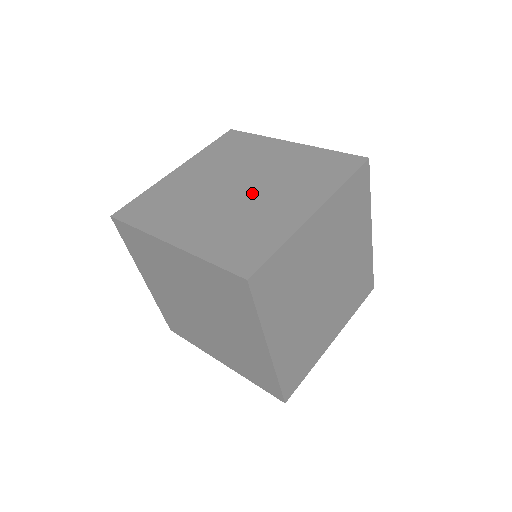
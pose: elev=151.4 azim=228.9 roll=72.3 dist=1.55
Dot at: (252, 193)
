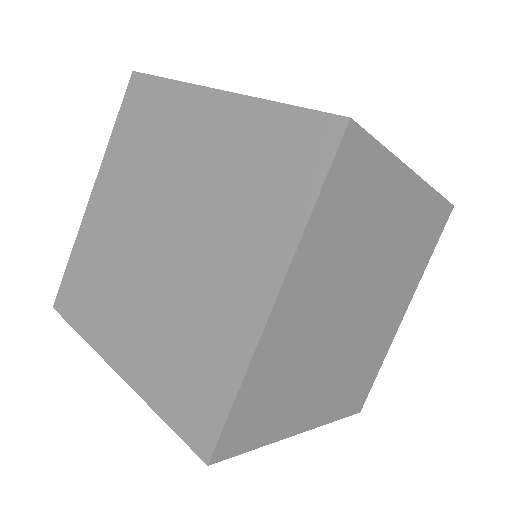
Dot at: occluded
